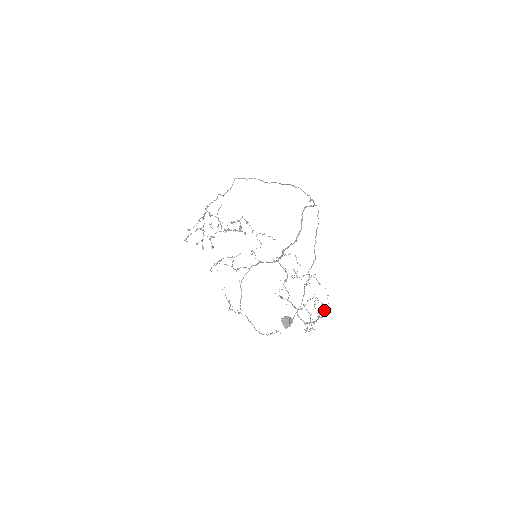
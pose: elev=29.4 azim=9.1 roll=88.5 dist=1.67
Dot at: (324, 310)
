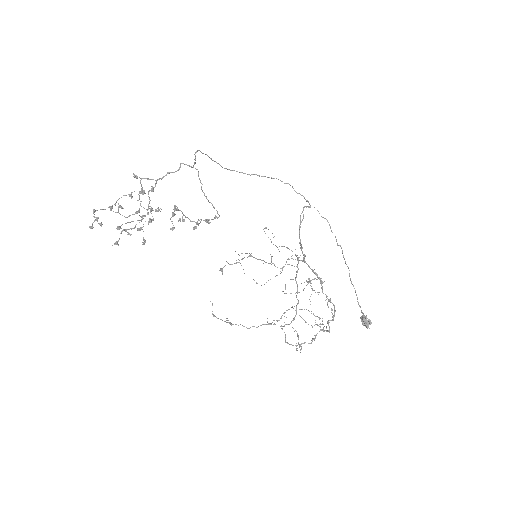
Dot at: occluded
